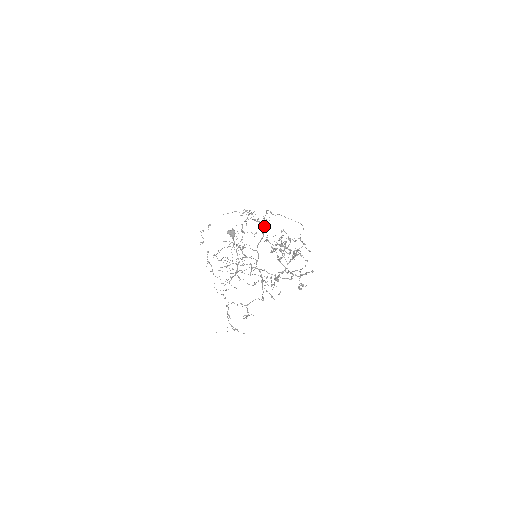
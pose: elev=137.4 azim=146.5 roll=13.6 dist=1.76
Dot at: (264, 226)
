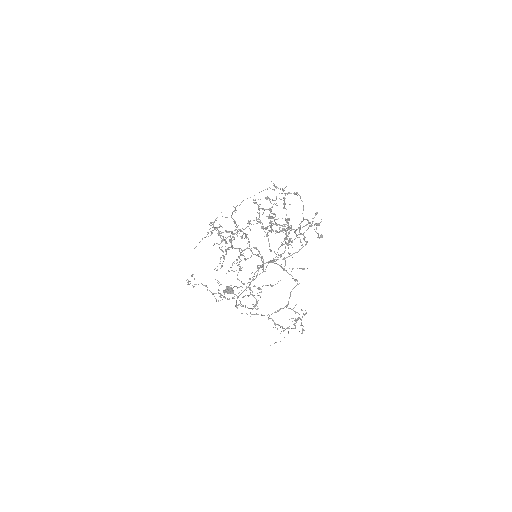
Dot at: occluded
